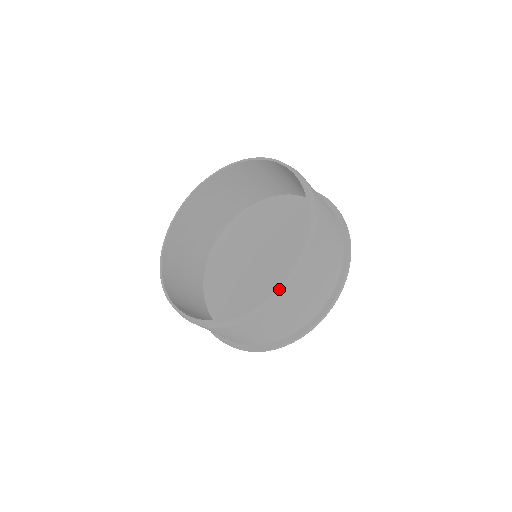
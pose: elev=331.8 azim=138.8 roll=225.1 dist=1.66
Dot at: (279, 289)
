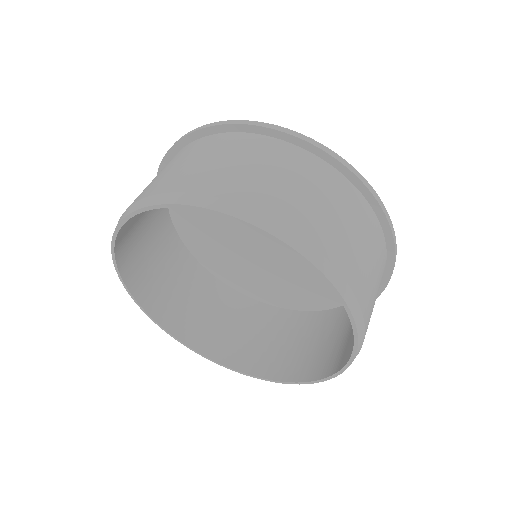
Dot at: occluded
